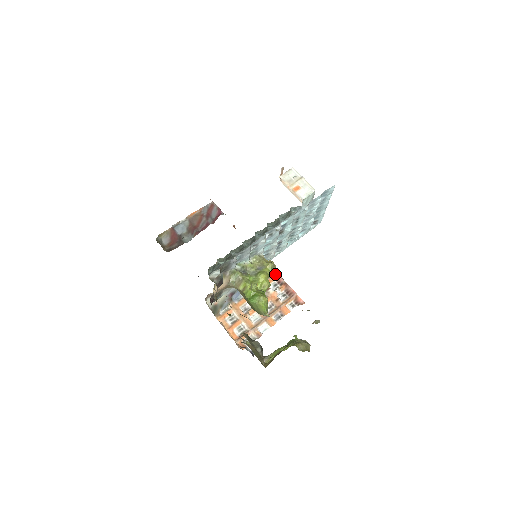
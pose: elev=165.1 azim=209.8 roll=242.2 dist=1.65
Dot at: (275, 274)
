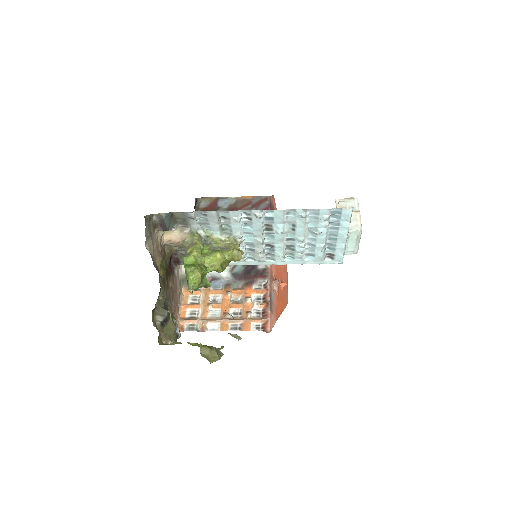
Dot at: (267, 288)
